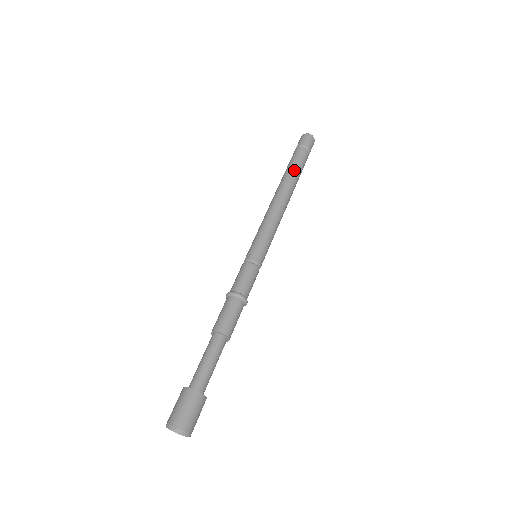
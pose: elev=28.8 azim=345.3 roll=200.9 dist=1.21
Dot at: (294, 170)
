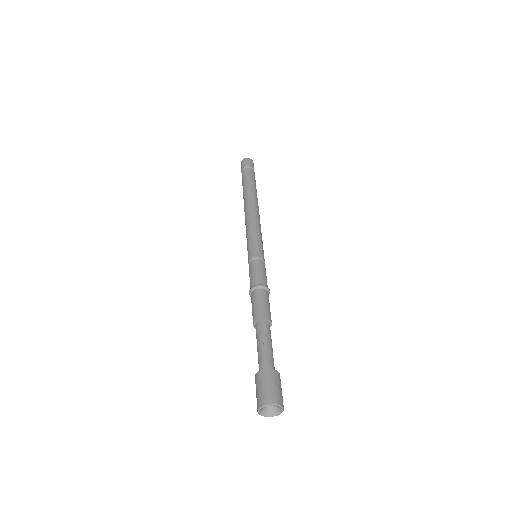
Dot at: (247, 186)
